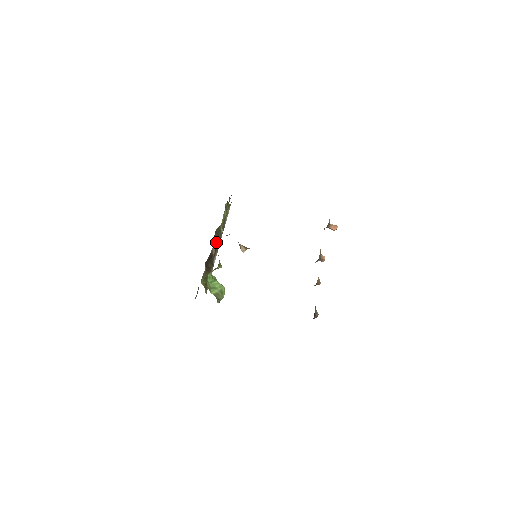
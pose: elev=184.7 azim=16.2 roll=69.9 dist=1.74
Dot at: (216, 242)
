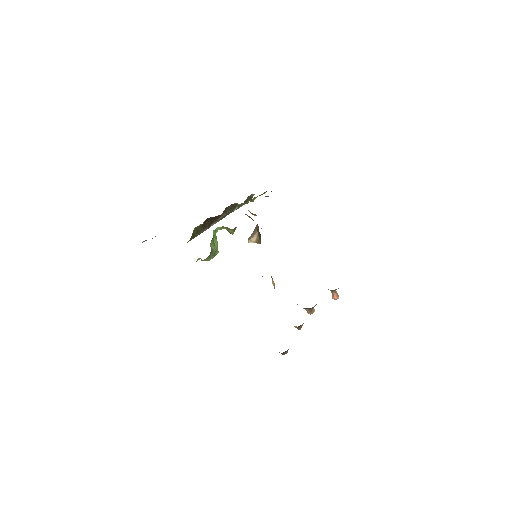
Dot at: occluded
